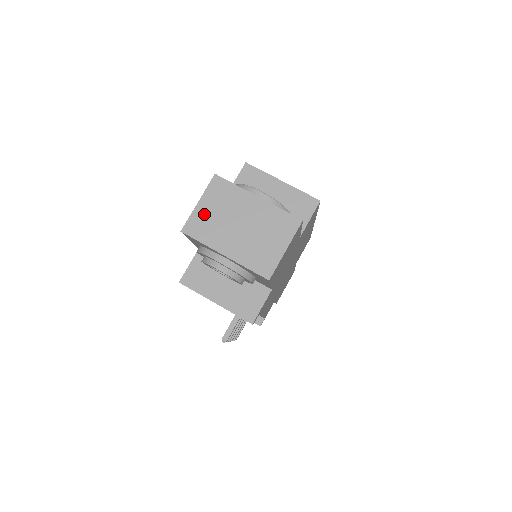
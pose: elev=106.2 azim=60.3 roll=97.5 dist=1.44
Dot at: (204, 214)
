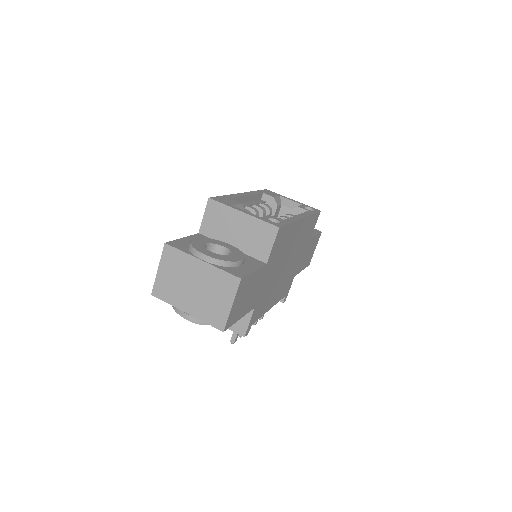
Dot at: (164, 279)
